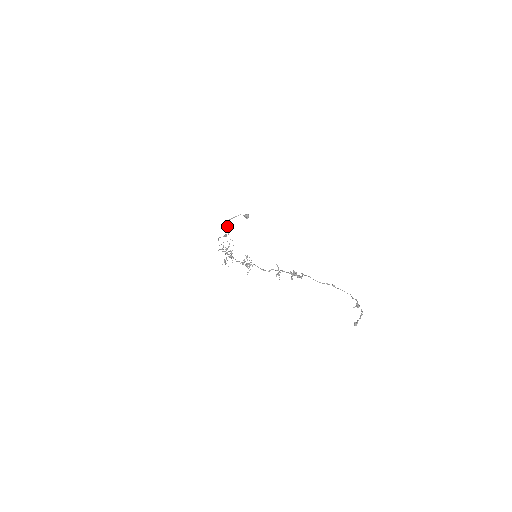
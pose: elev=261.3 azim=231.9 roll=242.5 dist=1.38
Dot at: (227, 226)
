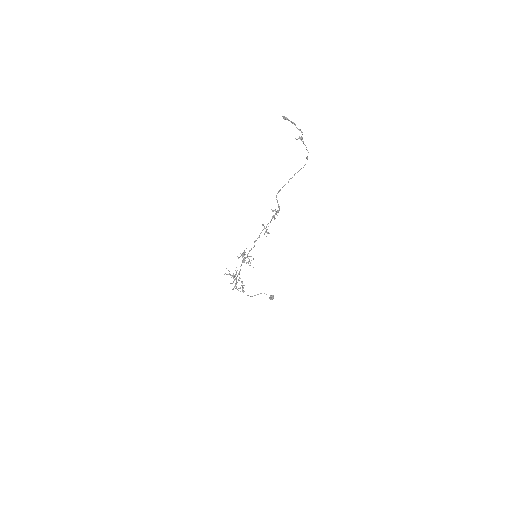
Dot at: occluded
